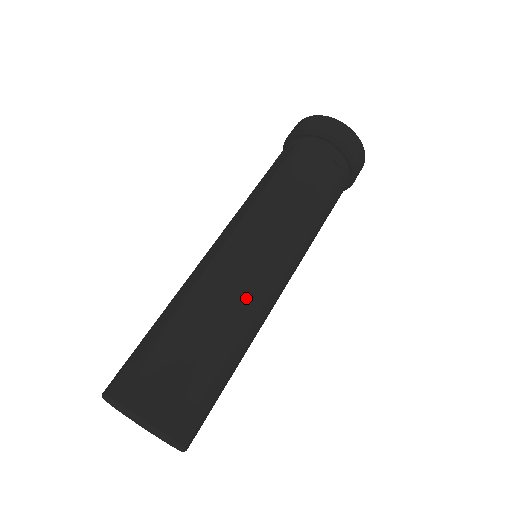
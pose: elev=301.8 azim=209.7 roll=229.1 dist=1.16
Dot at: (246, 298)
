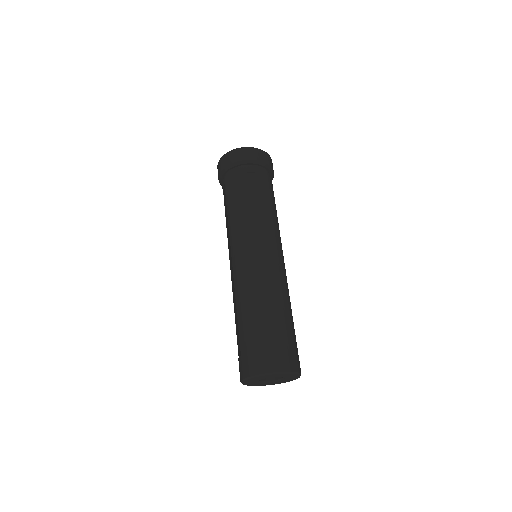
Dot at: (263, 281)
